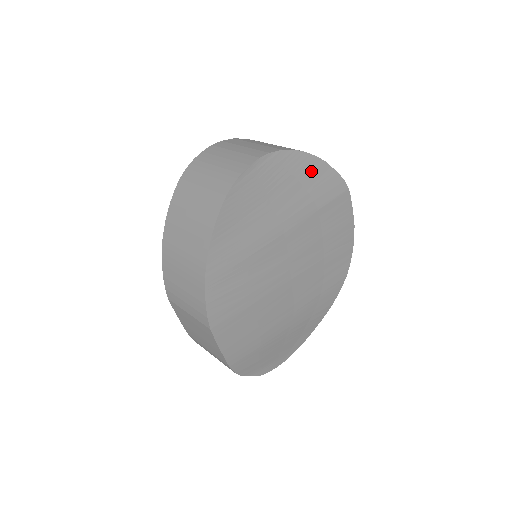
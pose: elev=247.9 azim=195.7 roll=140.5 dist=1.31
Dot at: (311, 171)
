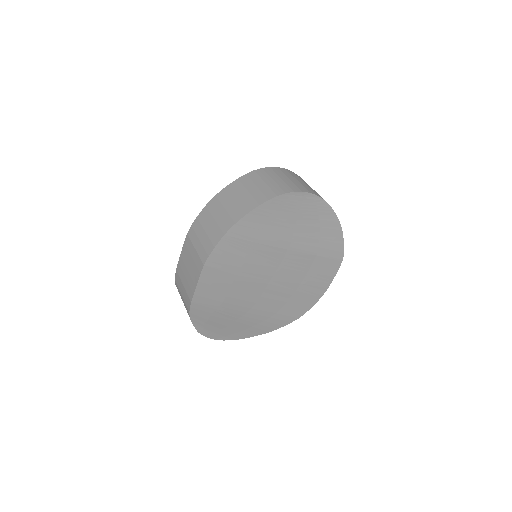
Dot at: (331, 228)
